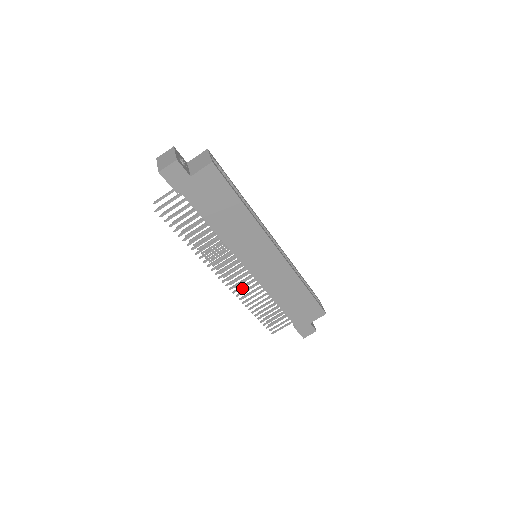
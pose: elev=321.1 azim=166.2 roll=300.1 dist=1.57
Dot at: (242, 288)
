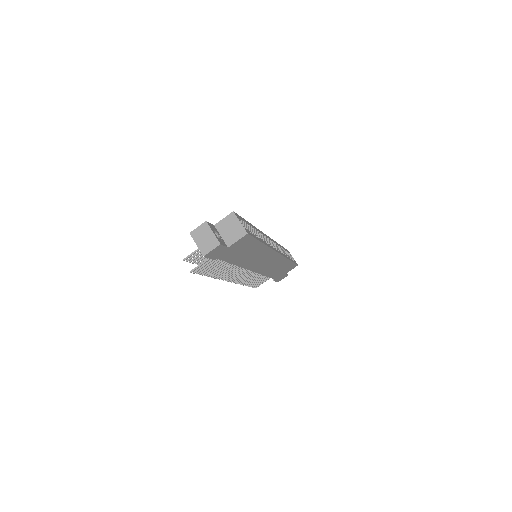
Dot at: occluded
